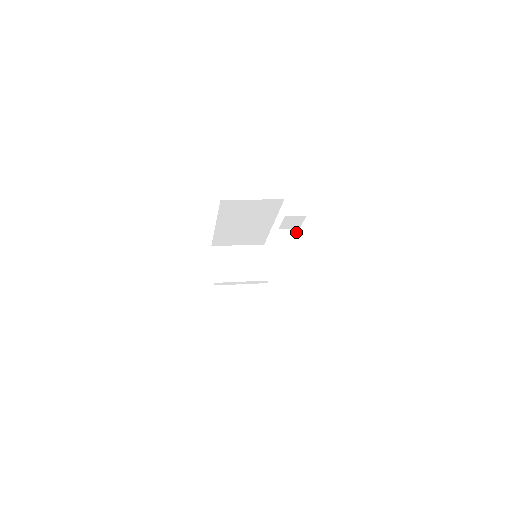
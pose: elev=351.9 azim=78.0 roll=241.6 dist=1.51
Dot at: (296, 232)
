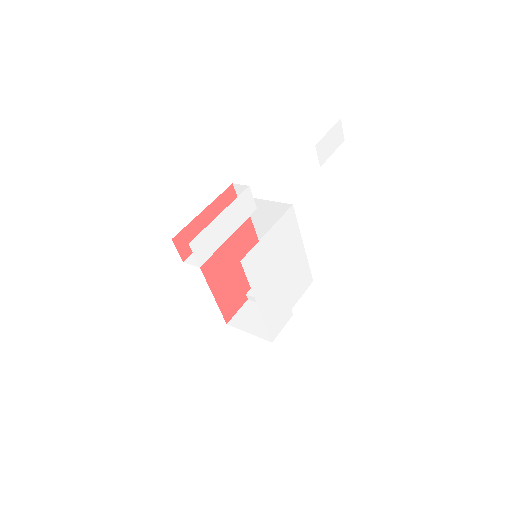
Dot at: (252, 210)
